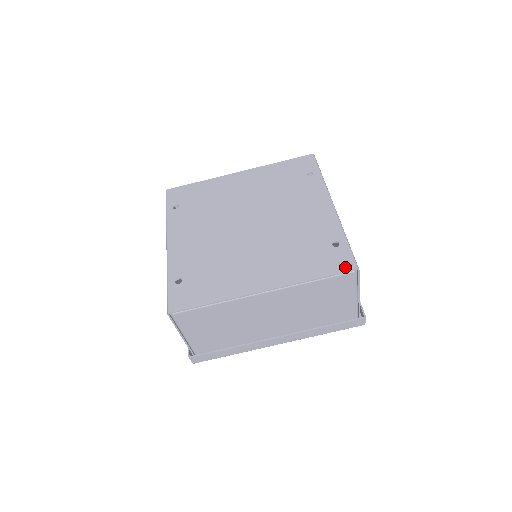
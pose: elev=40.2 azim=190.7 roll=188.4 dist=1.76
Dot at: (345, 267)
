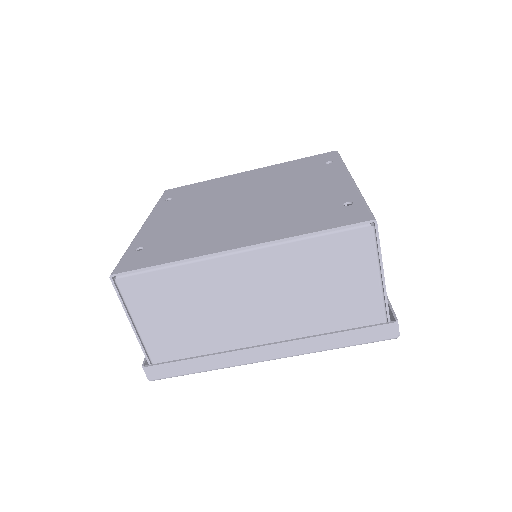
Dot at: (356, 219)
